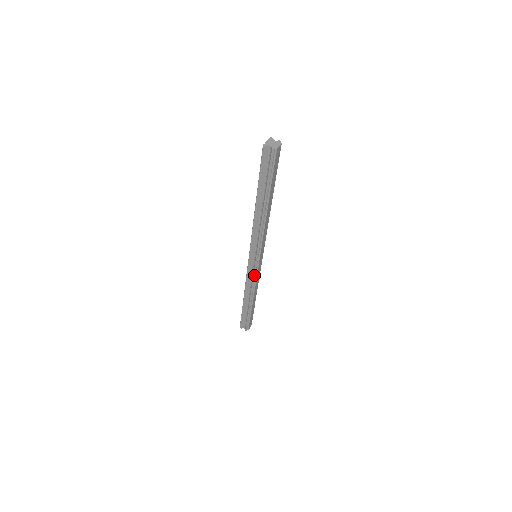
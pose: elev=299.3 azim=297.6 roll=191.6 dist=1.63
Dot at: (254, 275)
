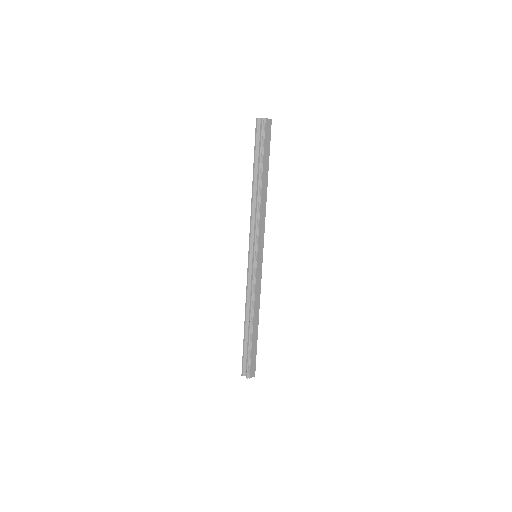
Dot at: (253, 279)
